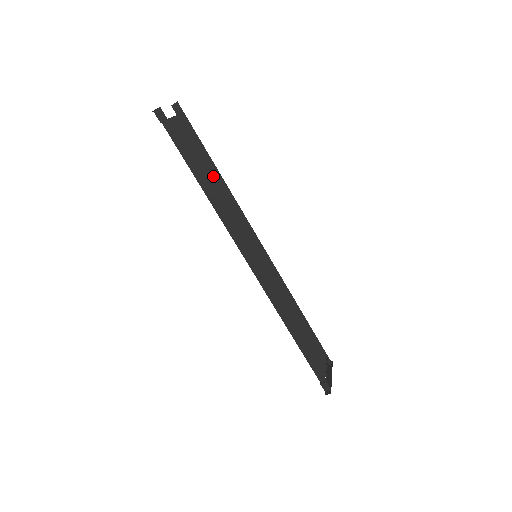
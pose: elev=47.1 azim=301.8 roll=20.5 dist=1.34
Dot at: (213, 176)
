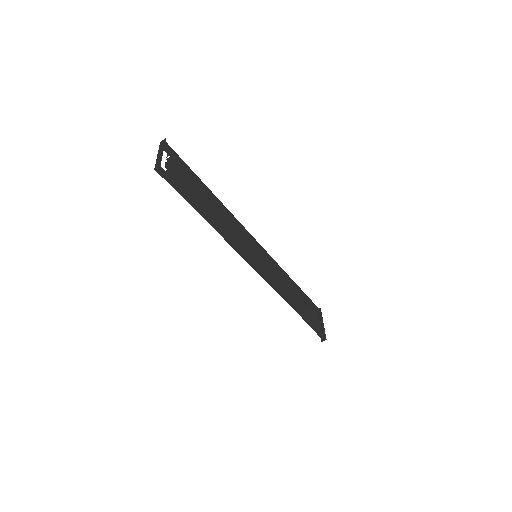
Dot at: (211, 203)
